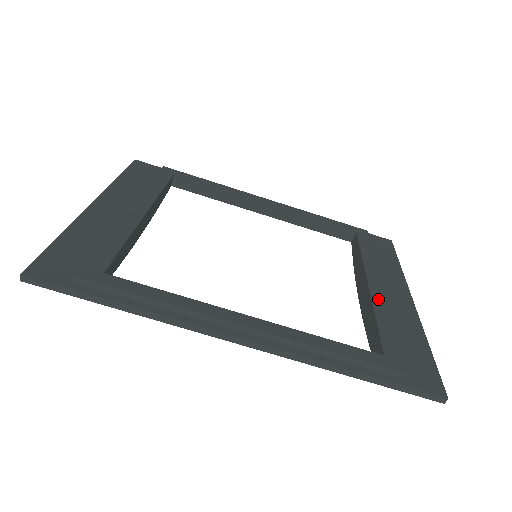
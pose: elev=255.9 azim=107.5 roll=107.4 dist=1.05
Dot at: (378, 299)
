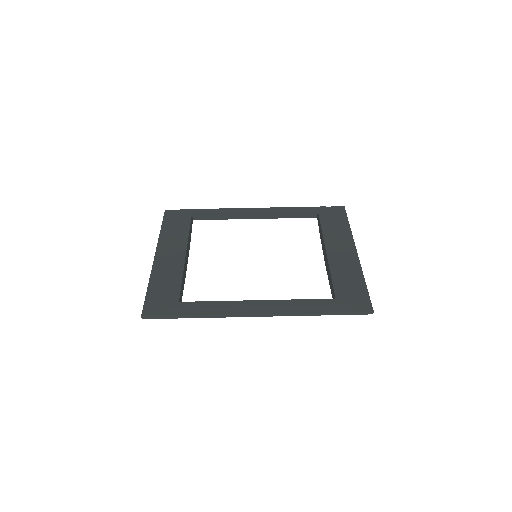
Dot at: (332, 261)
